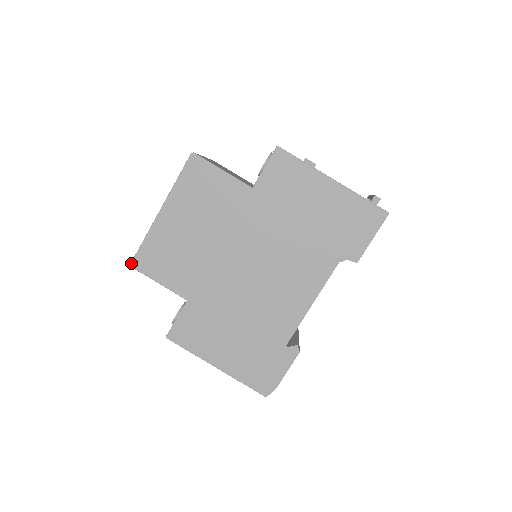
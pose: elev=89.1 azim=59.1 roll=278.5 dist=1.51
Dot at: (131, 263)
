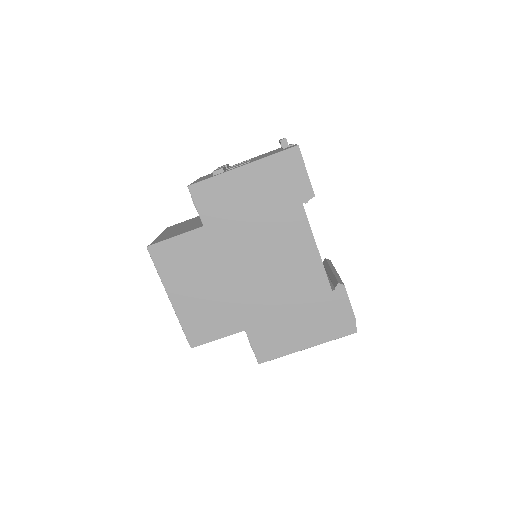
Dot at: (190, 346)
